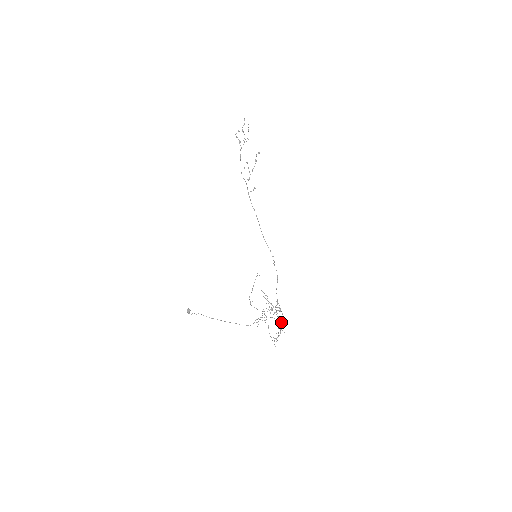
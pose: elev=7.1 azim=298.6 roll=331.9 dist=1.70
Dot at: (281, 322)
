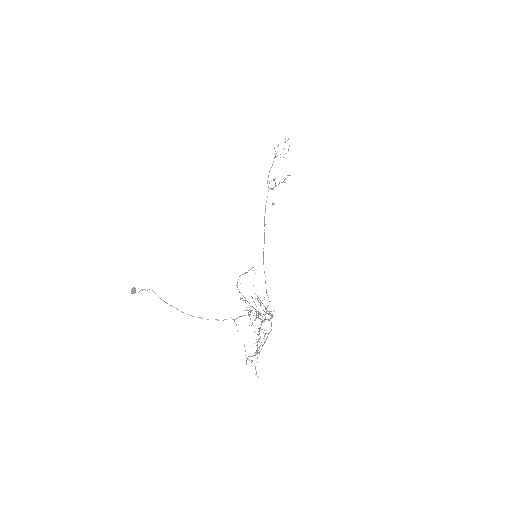
Dot at: occluded
